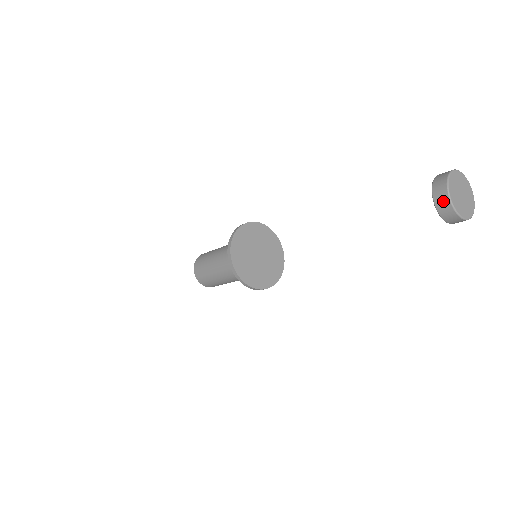
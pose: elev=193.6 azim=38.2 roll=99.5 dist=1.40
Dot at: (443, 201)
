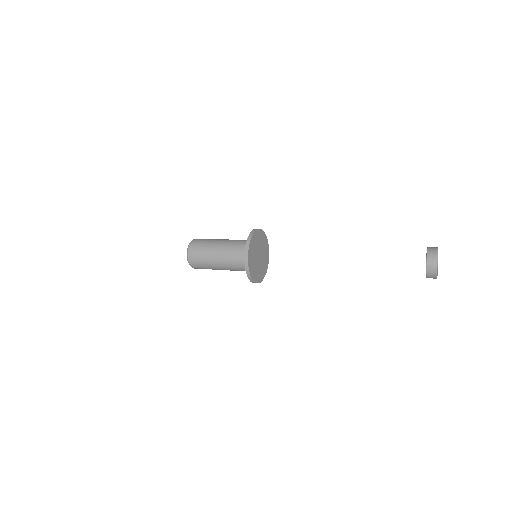
Dot at: (432, 270)
